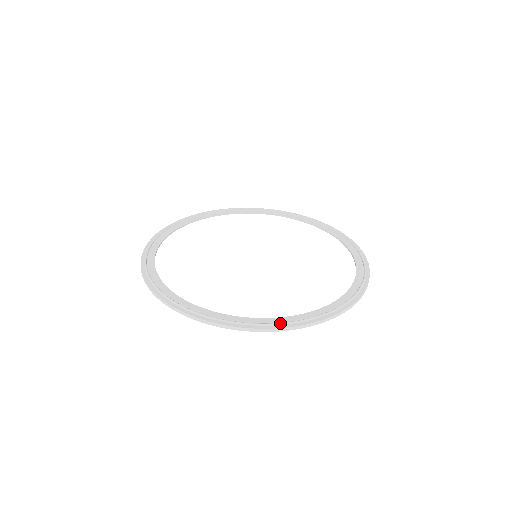
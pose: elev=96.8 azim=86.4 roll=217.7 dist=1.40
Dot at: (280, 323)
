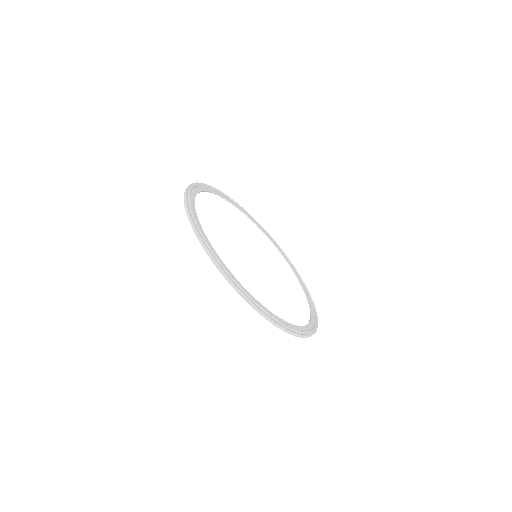
Dot at: (286, 325)
